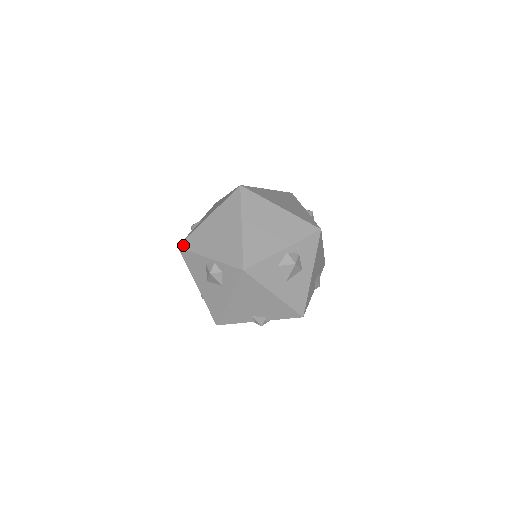
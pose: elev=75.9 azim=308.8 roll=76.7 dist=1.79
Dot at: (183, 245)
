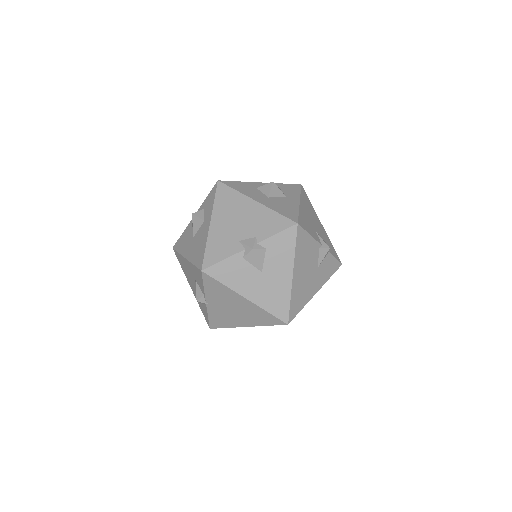
Dot at: occluded
